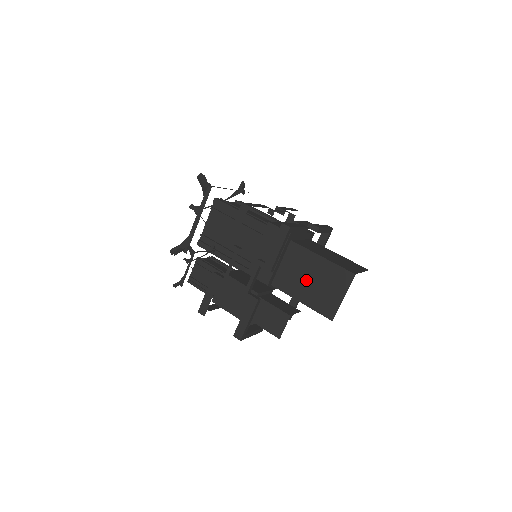
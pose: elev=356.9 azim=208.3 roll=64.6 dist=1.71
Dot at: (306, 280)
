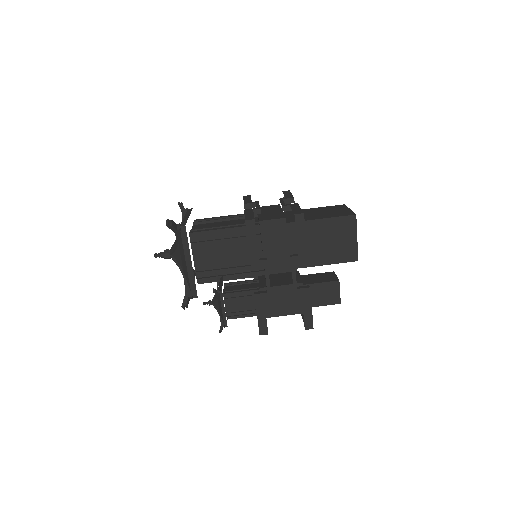
Dot at: (318, 245)
